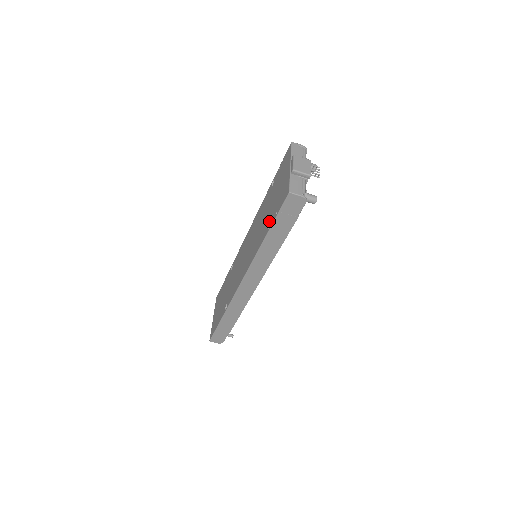
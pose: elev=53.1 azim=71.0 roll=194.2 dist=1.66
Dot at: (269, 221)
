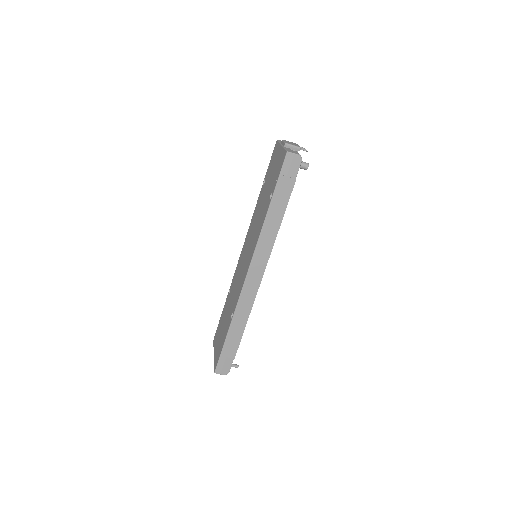
Dot at: (270, 195)
